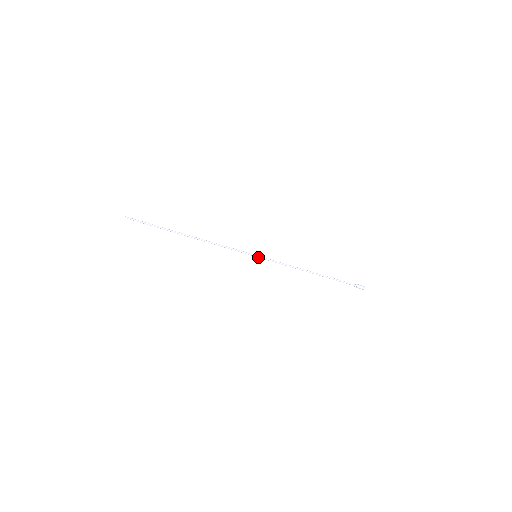
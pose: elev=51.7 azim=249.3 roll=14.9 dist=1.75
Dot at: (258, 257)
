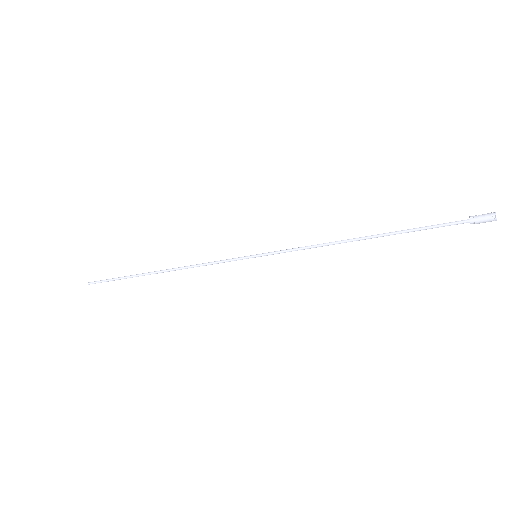
Dot at: (260, 256)
